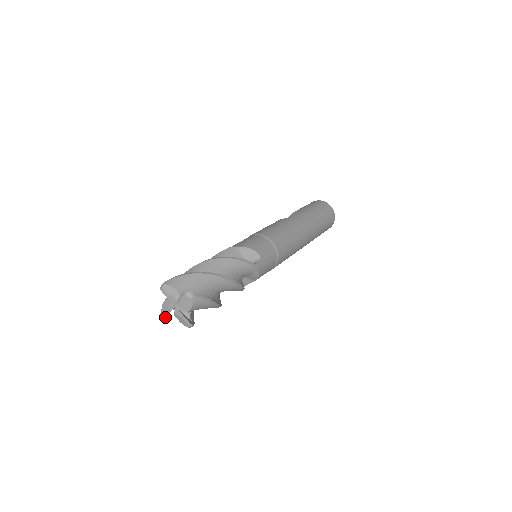
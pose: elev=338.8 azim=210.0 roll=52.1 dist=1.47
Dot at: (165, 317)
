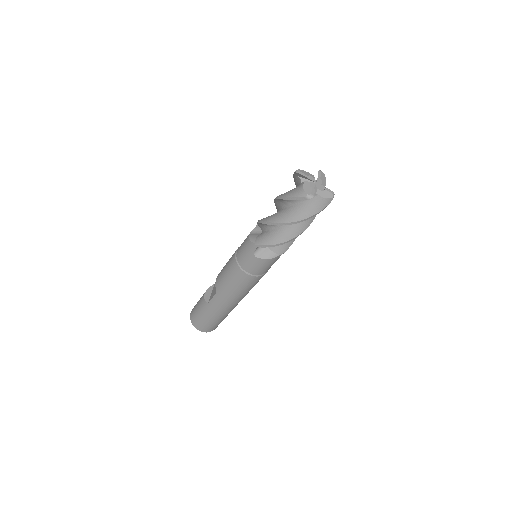
Dot at: (313, 195)
